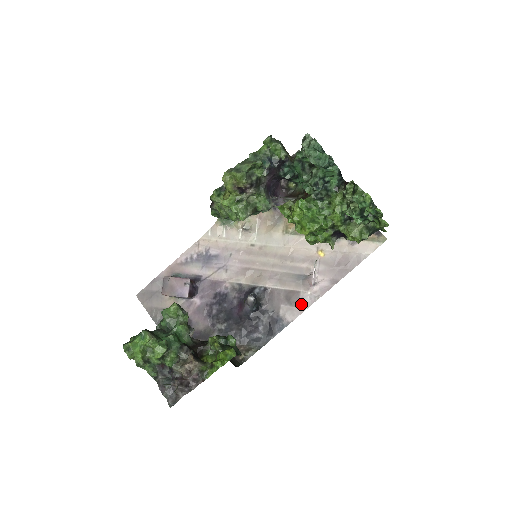
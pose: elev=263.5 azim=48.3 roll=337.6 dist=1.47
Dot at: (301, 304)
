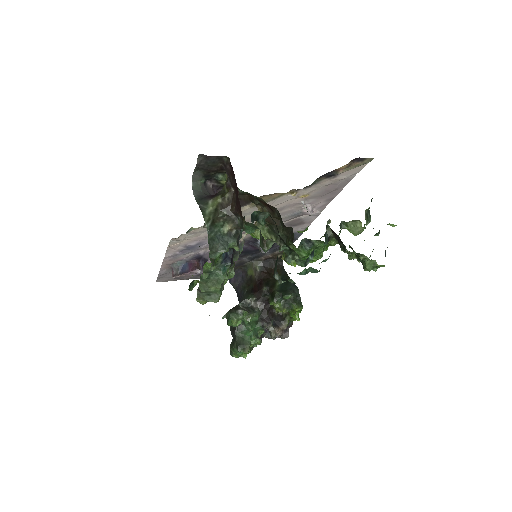
Dot at: (307, 221)
